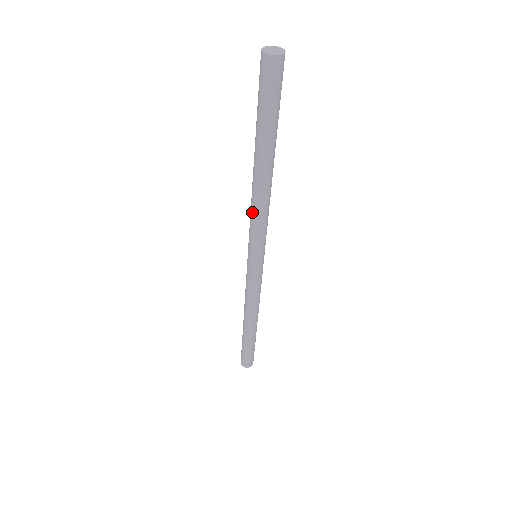
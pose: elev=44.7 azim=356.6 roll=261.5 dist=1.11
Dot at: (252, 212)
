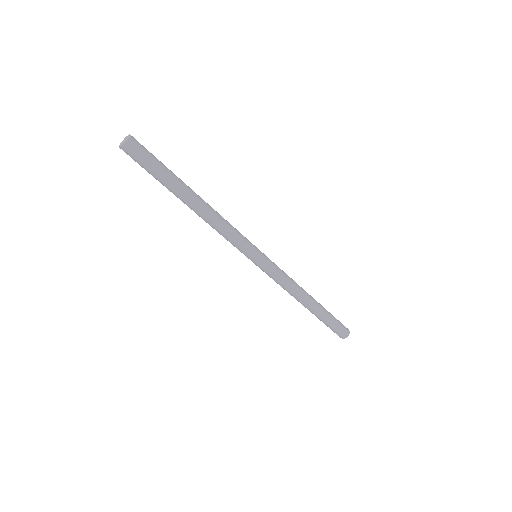
Dot at: occluded
